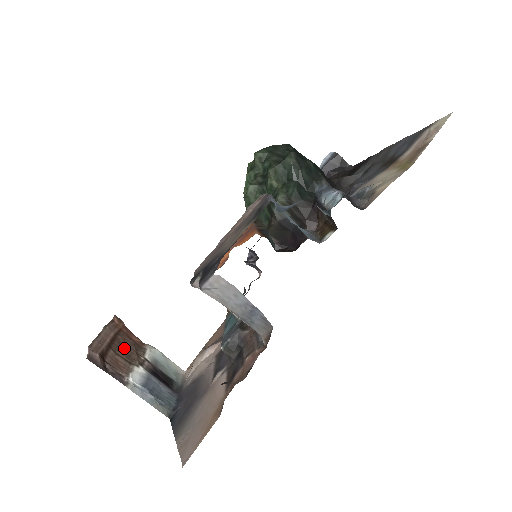
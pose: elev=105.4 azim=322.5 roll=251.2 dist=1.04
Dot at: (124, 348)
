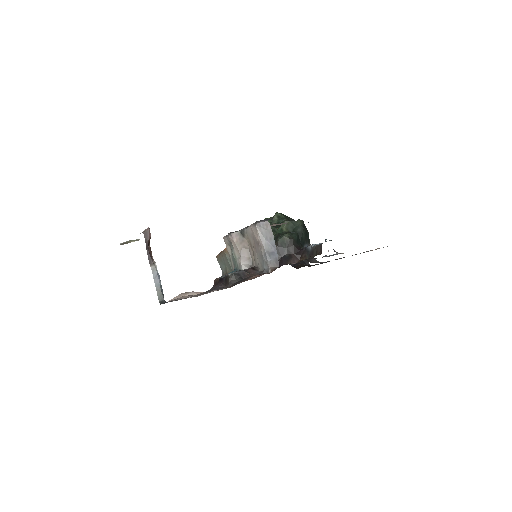
Dot at: occluded
